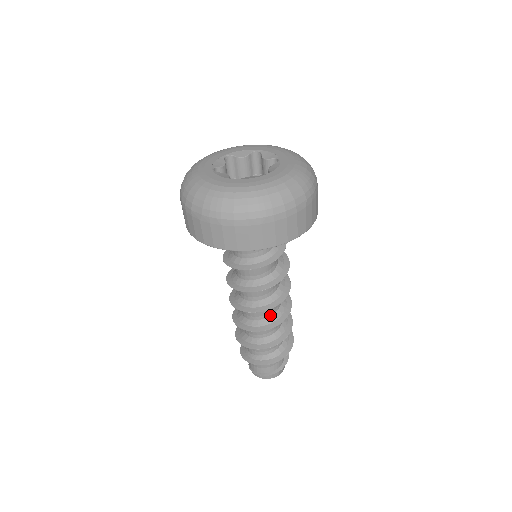
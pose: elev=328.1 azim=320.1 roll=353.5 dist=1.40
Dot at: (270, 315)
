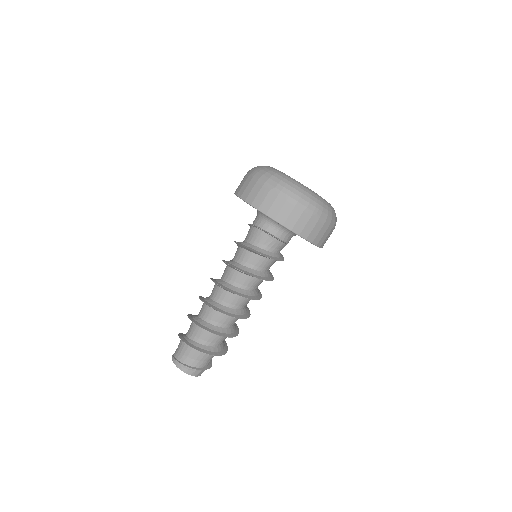
Dot at: (237, 308)
